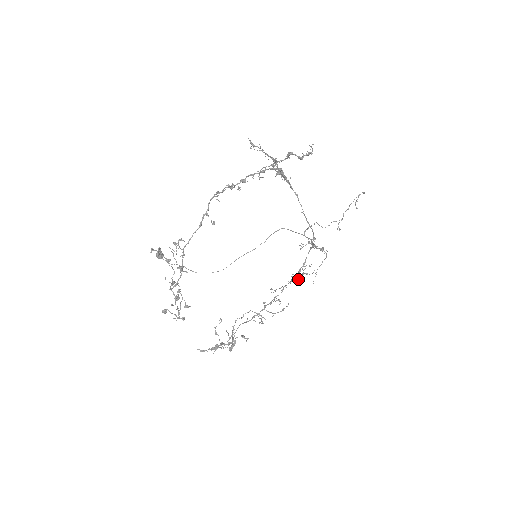
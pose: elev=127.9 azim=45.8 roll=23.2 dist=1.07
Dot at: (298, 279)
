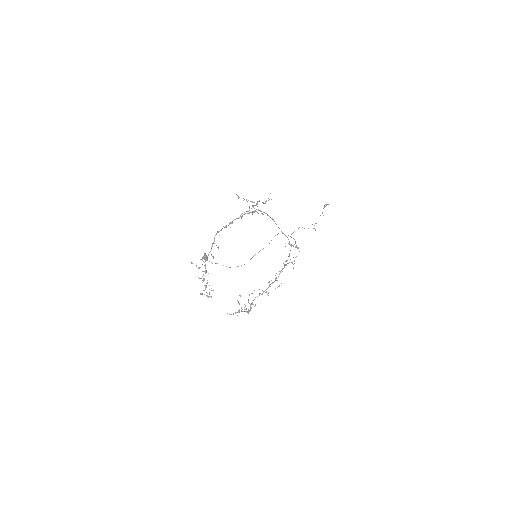
Dot at: occluded
